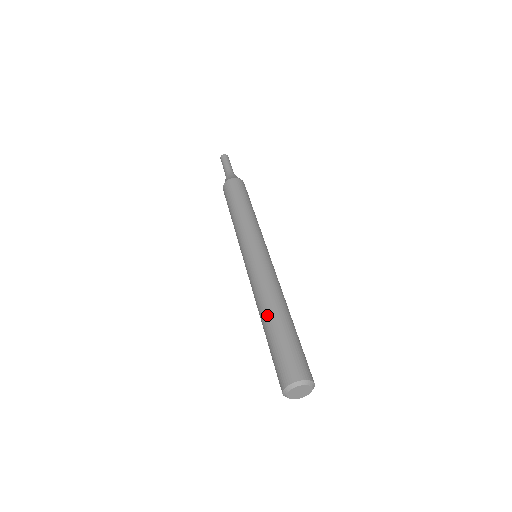
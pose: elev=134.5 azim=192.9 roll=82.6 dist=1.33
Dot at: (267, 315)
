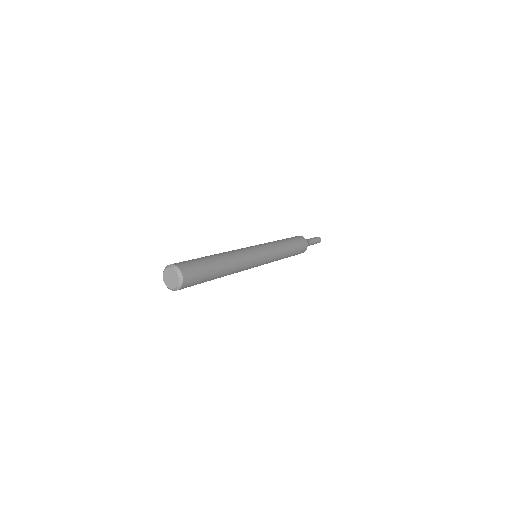
Dot at: occluded
